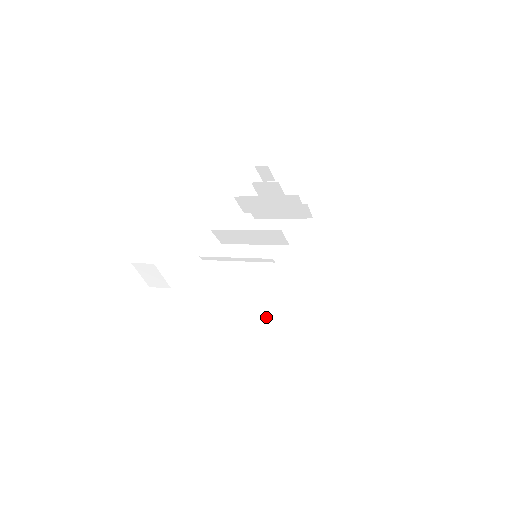
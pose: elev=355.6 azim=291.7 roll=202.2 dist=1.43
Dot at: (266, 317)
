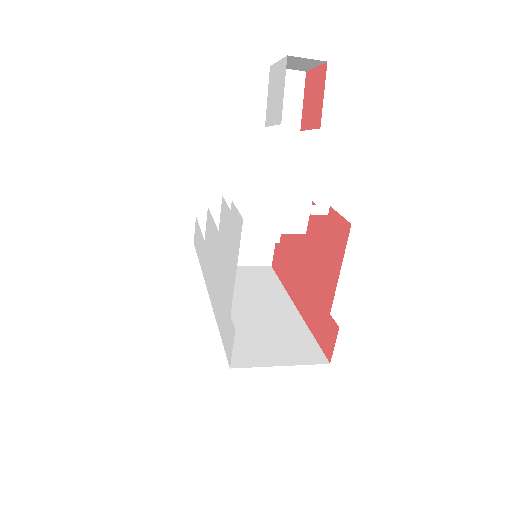
Dot at: (272, 338)
